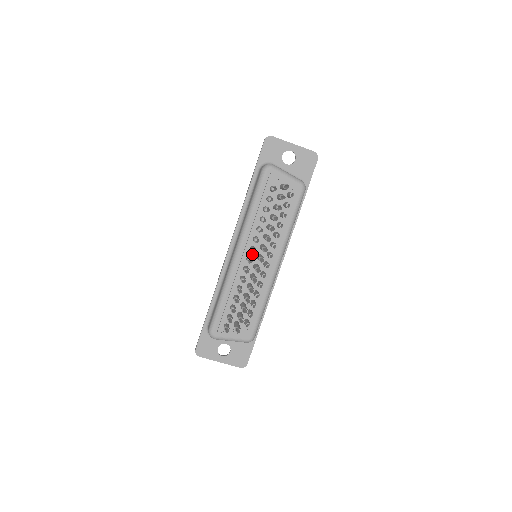
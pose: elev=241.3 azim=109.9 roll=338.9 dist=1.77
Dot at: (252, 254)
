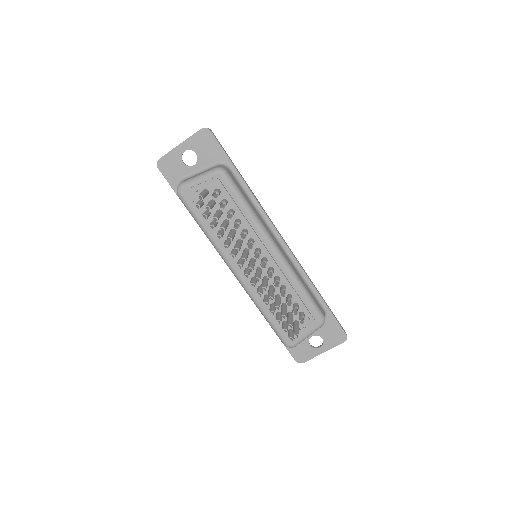
Dot at: (246, 265)
